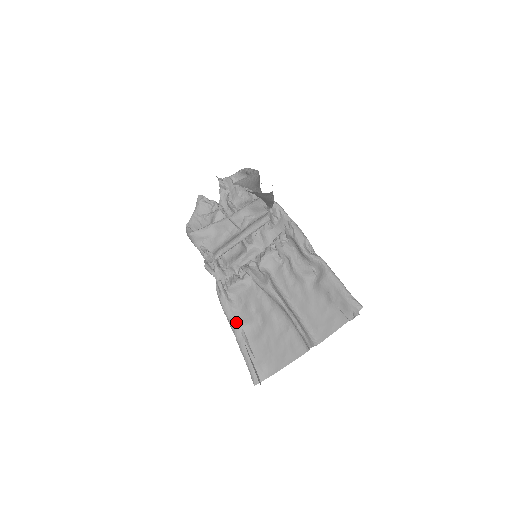
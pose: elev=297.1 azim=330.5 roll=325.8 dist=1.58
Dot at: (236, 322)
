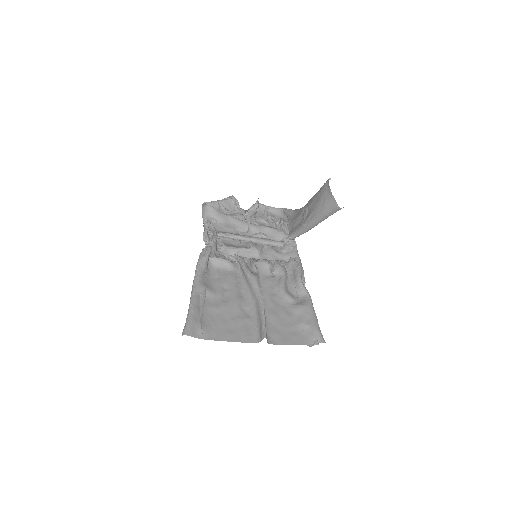
Dot at: (203, 282)
